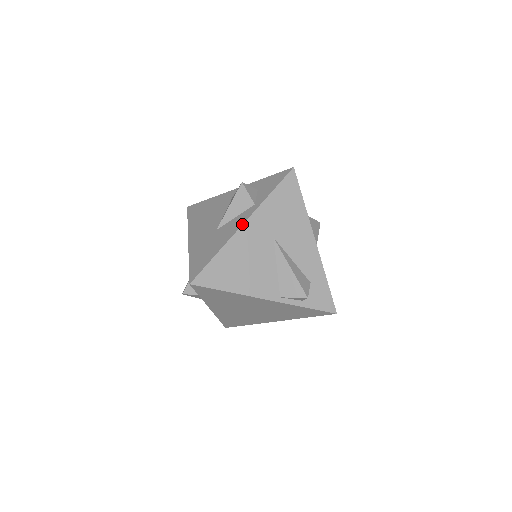
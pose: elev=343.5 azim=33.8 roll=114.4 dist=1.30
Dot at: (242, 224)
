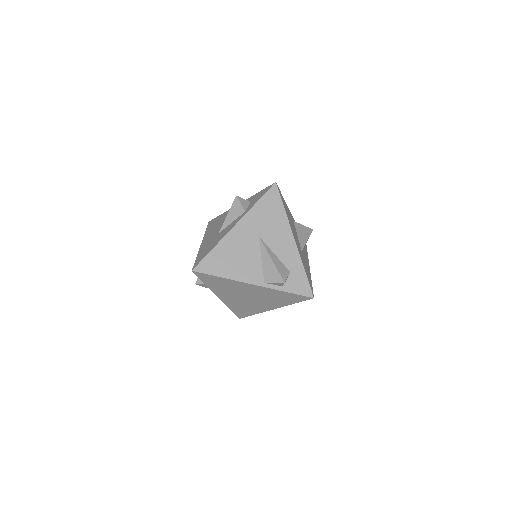
Dot at: (233, 226)
